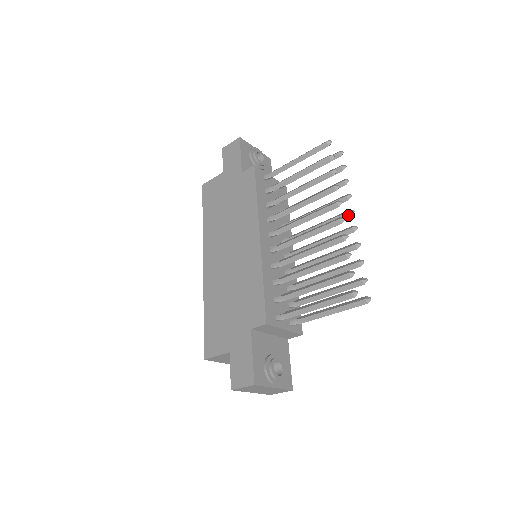
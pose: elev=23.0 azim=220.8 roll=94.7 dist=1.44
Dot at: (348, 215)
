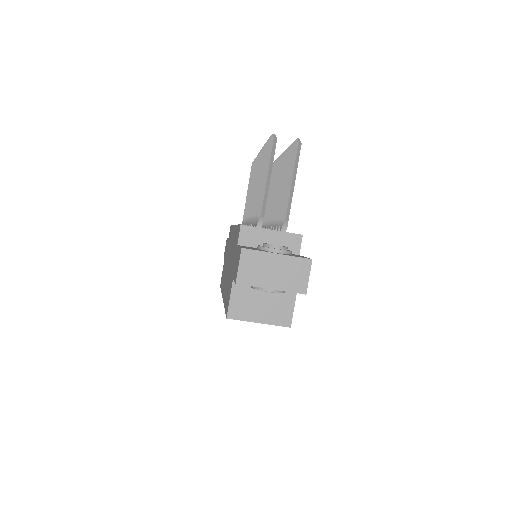
Dot at: occluded
